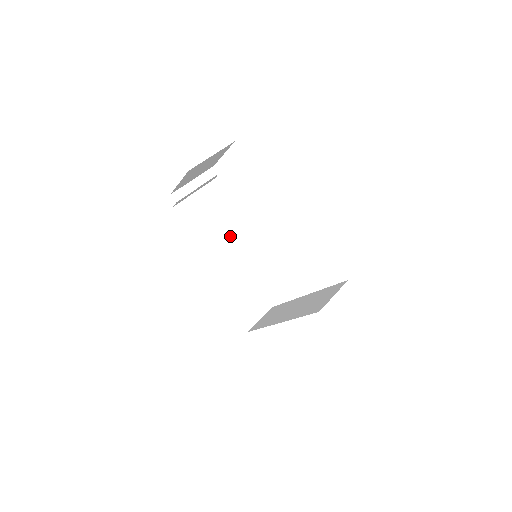
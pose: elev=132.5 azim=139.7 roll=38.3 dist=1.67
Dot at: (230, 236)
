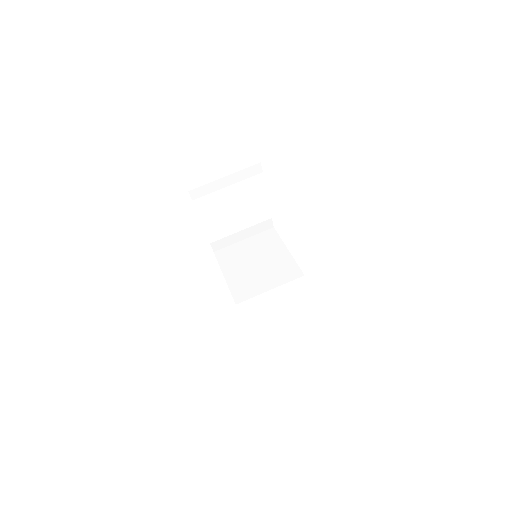
Dot at: (240, 229)
